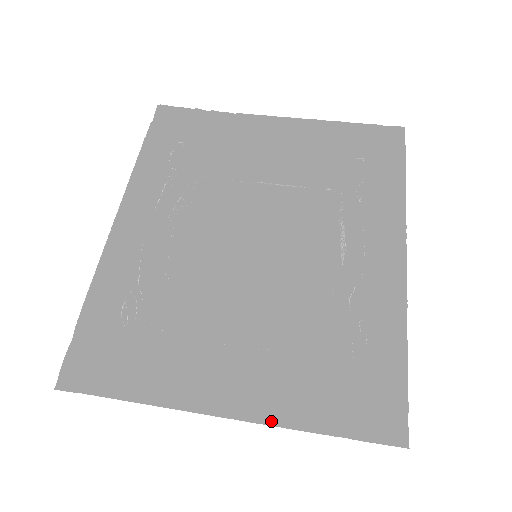
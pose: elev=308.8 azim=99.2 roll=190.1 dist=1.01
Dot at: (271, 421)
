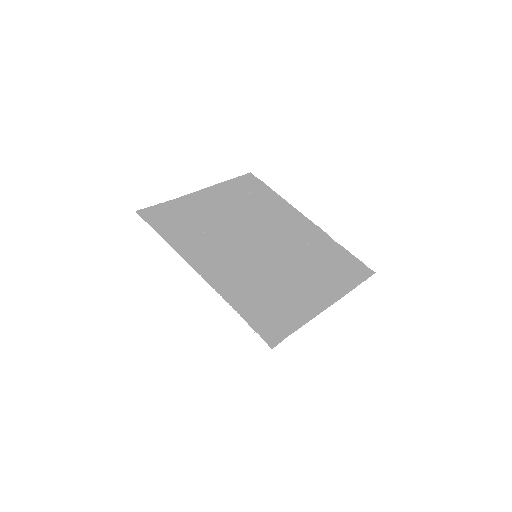
Dot at: (342, 295)
